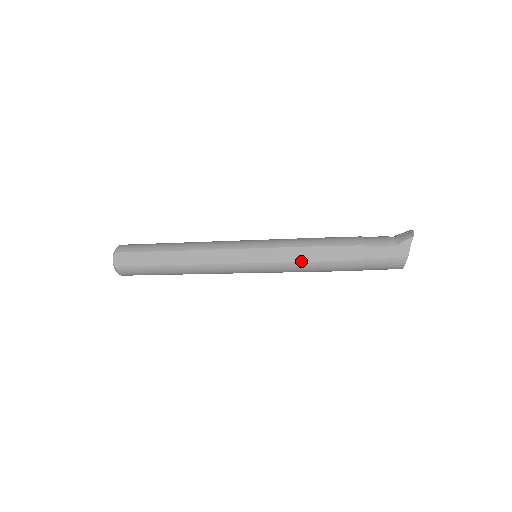
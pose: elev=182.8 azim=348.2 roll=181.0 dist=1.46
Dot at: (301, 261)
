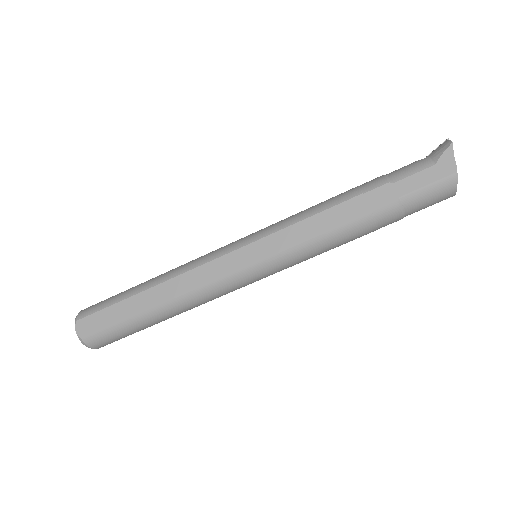
Dot at: (316, 235)
